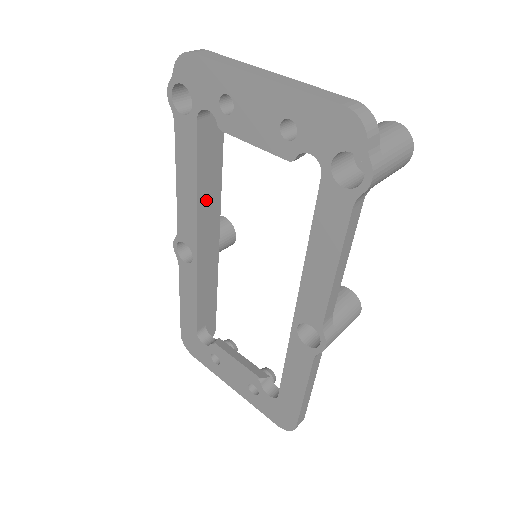
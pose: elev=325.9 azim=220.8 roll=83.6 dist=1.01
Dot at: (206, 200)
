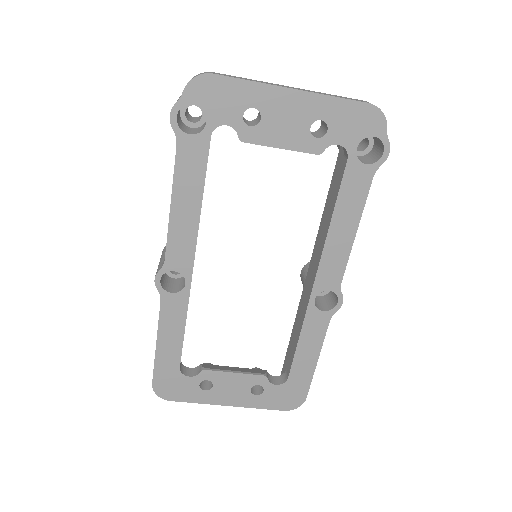
Dot at: occluded
